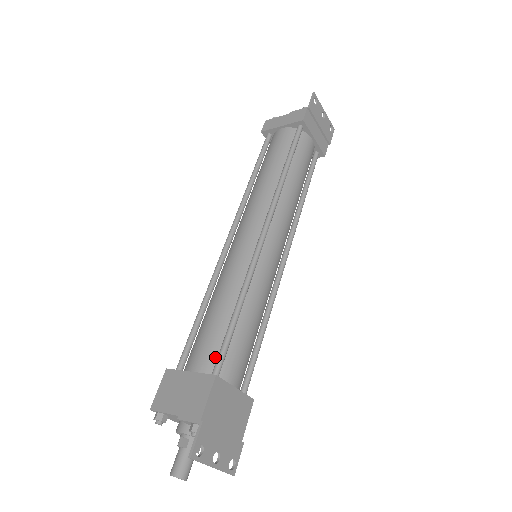
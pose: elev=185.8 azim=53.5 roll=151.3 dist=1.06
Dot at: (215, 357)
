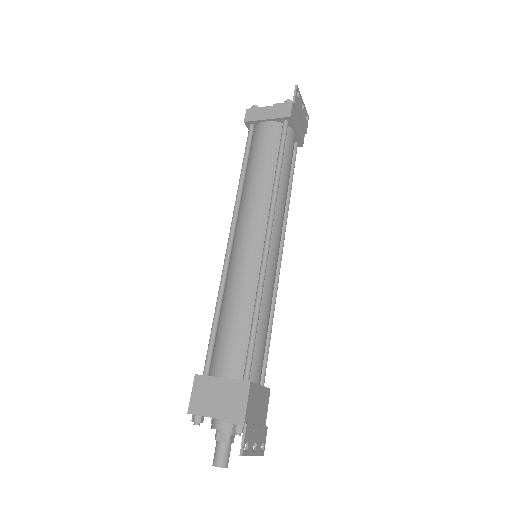
Dot at: (242, 362)
